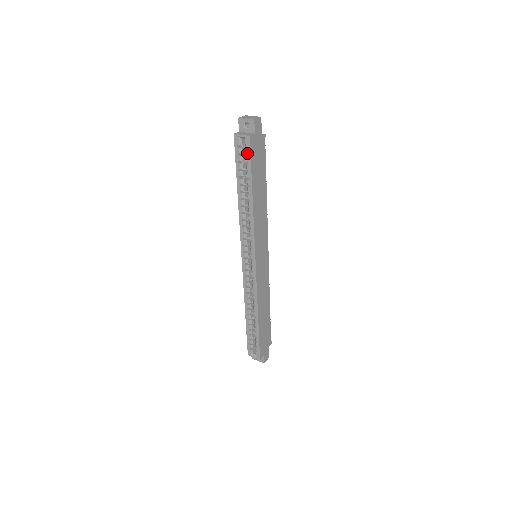
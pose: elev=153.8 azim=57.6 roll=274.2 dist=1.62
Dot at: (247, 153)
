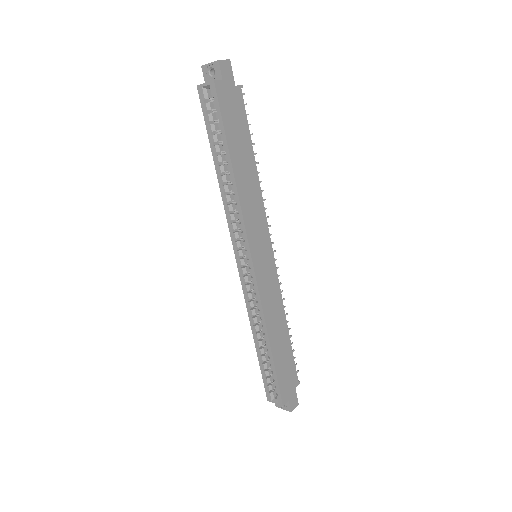
Dot at: (215, 106)
